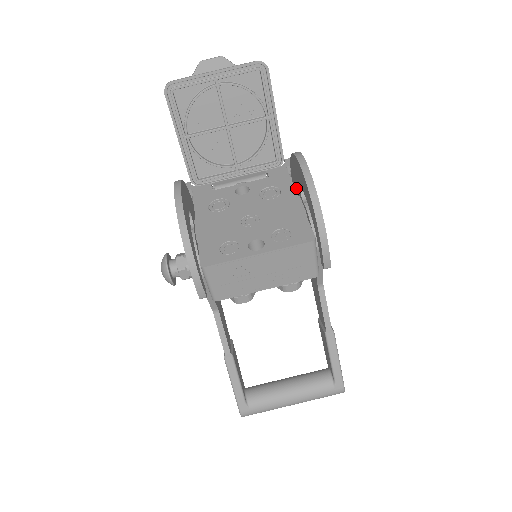
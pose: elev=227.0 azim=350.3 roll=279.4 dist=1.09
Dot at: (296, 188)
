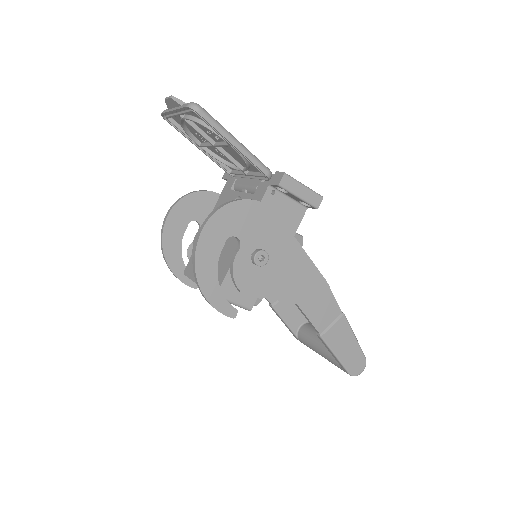
Dot at: (252, 223)
